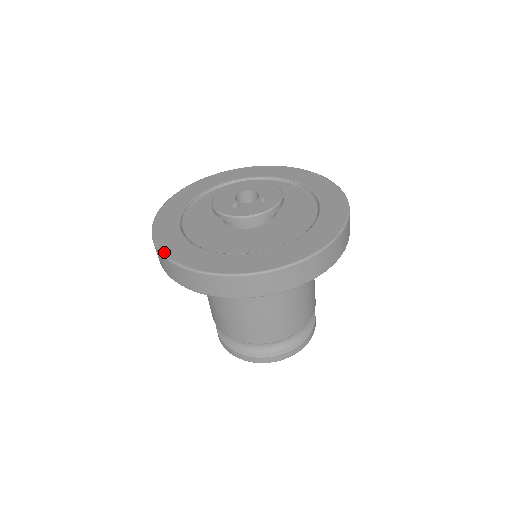
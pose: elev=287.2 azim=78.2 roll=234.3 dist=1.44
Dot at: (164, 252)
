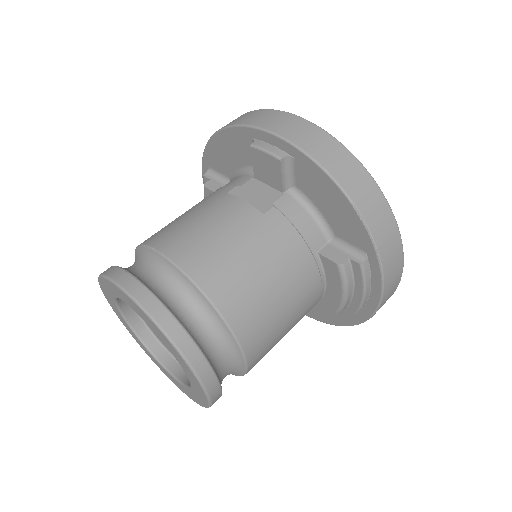
Dot at: occluded
